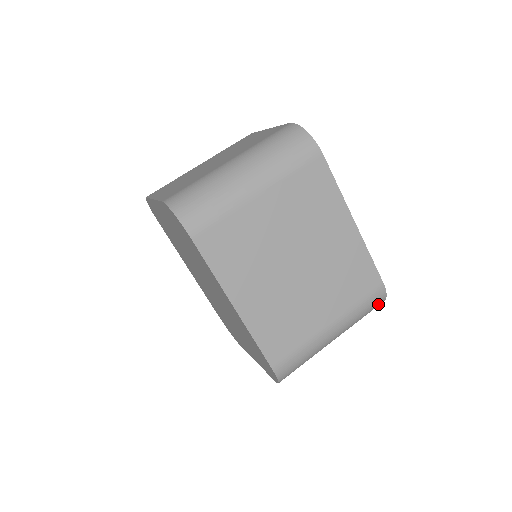
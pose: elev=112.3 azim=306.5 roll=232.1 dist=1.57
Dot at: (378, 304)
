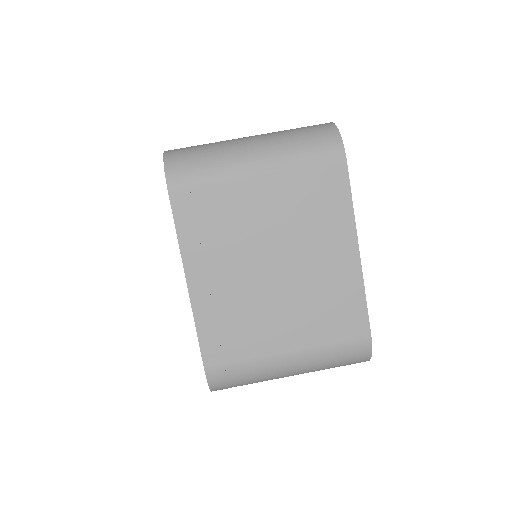
Dot at: (359, 359)
